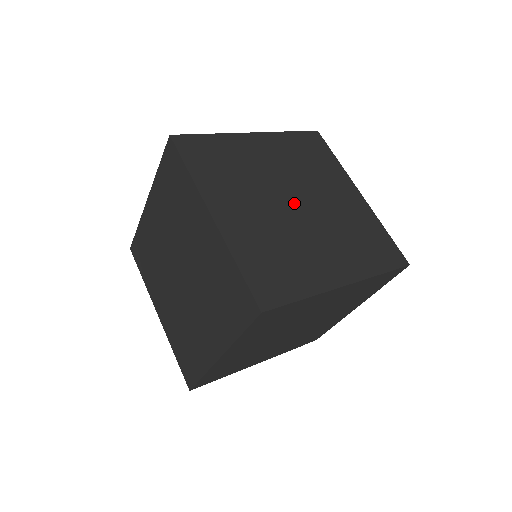
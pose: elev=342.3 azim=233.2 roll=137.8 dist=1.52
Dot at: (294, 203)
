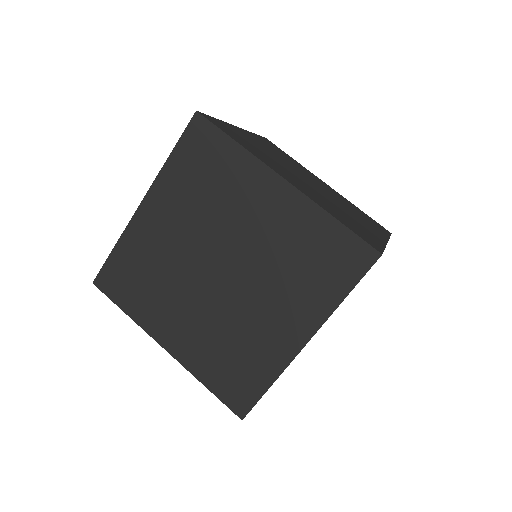
Dot at: (310, 182)
